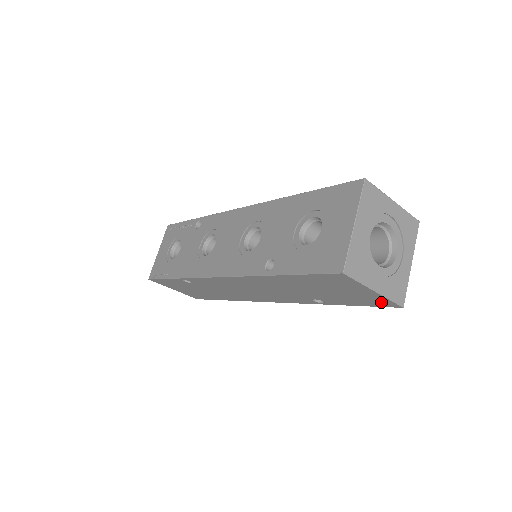
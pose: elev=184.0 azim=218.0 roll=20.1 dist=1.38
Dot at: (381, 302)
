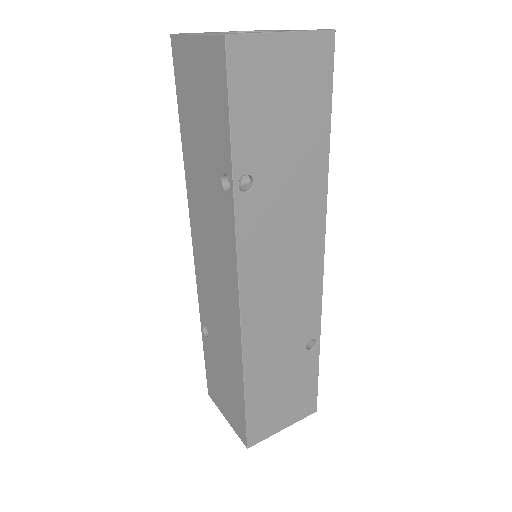
Dot at: (216, 59)
